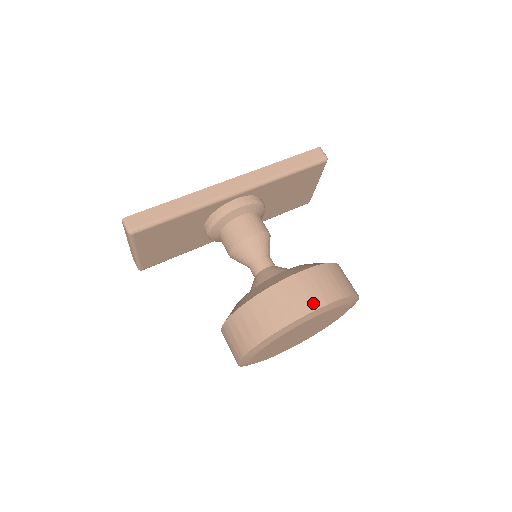
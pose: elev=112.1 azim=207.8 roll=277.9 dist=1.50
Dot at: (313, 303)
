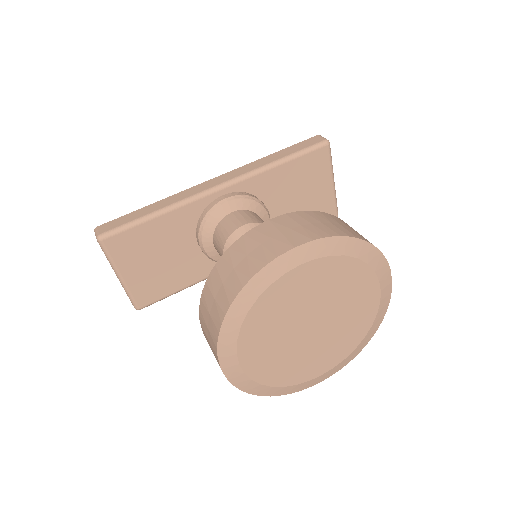
Dot at: (291, 241)
